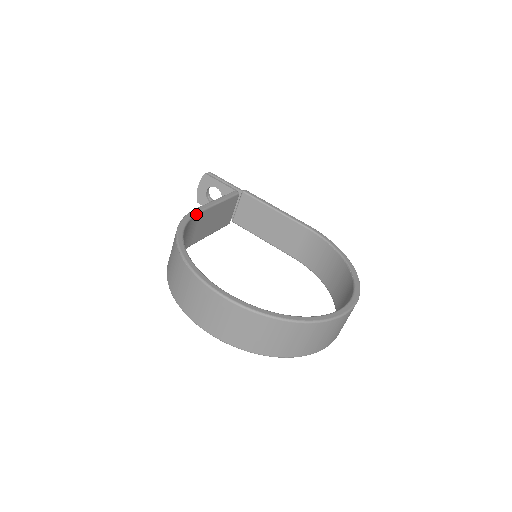
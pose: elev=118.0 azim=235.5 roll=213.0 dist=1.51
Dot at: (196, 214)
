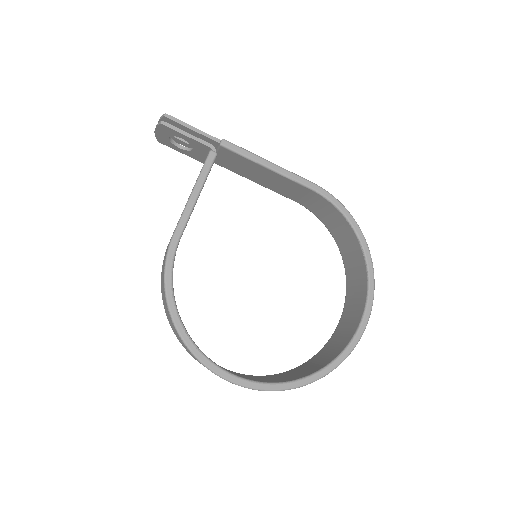
Dot at: (177, 246)
